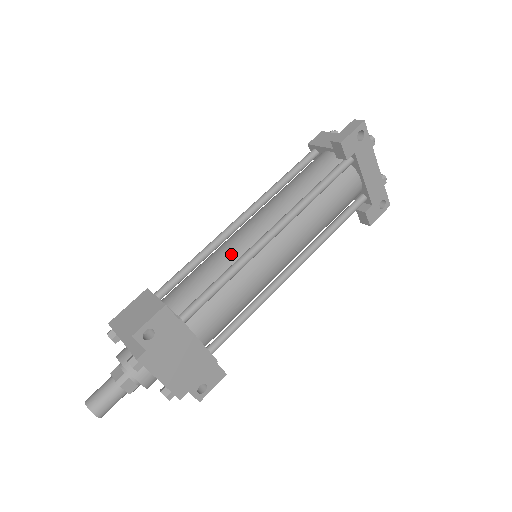
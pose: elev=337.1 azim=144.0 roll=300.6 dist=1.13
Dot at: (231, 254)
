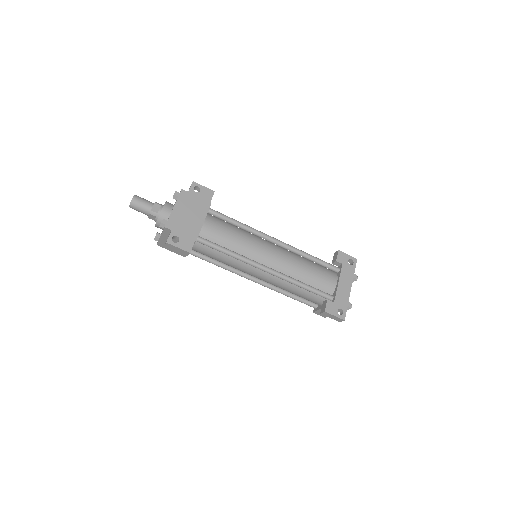
Dot at: occluded
